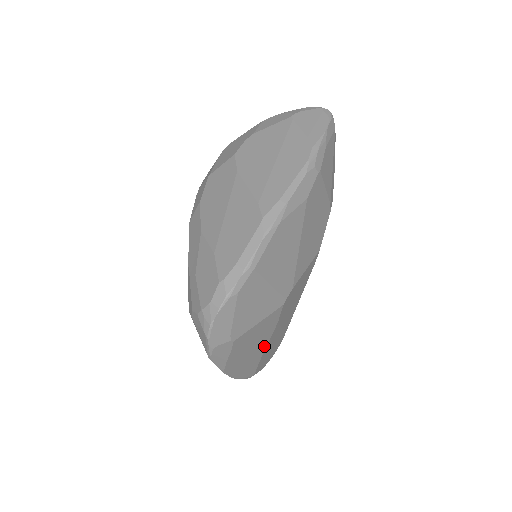
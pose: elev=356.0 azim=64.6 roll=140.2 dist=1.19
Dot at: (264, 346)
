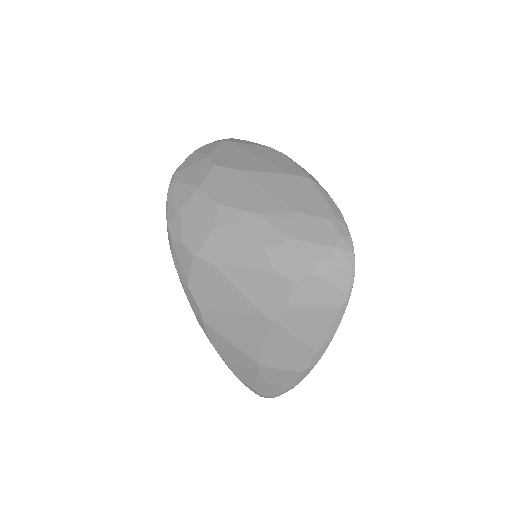
Dot at: occluded
